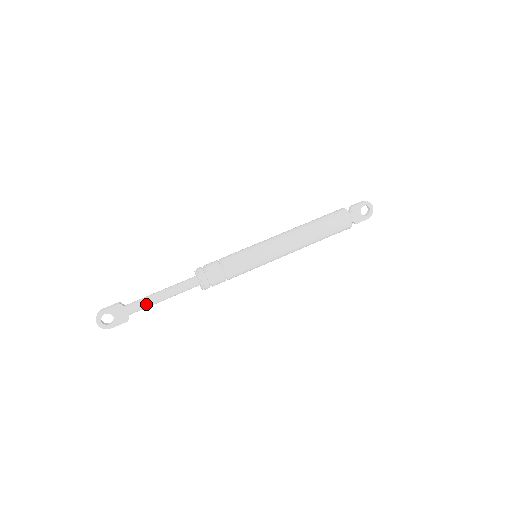
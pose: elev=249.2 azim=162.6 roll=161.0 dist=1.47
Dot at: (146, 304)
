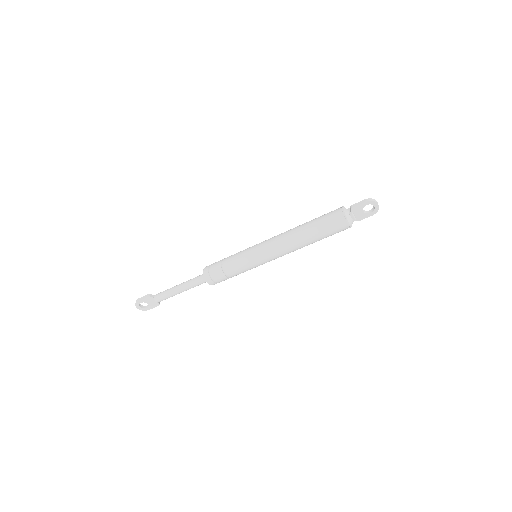
Dot at: (169, 296)
